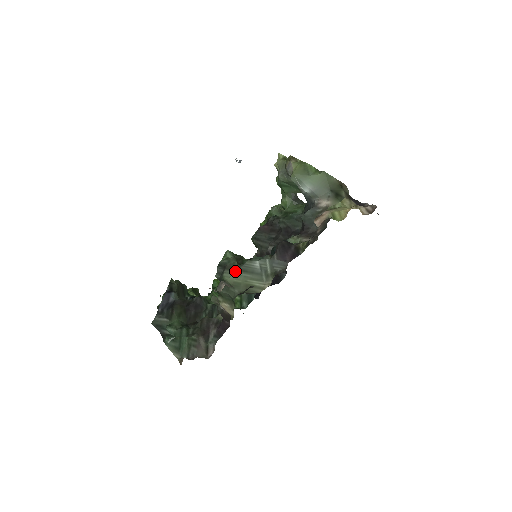
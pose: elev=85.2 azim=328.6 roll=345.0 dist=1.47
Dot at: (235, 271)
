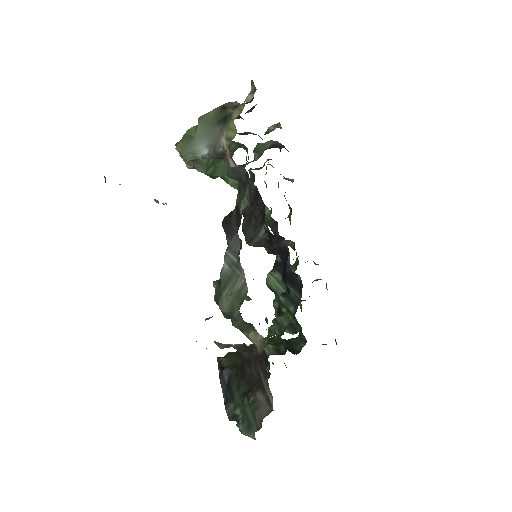
Dot at: (221, 295)
